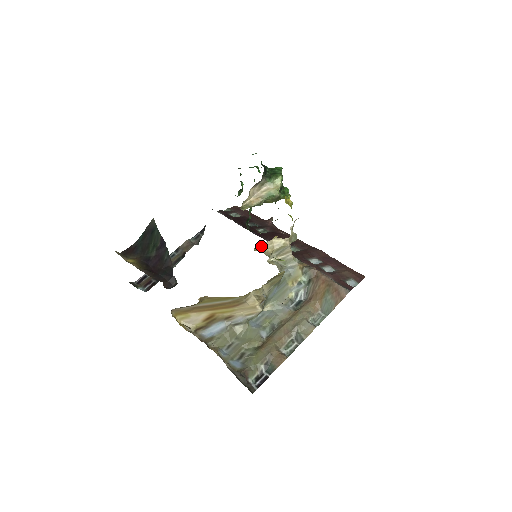
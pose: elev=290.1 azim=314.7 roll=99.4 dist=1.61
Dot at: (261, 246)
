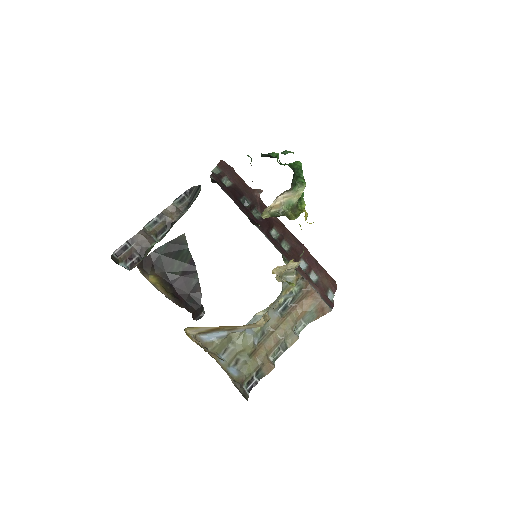
Dot at: (277, 268)
